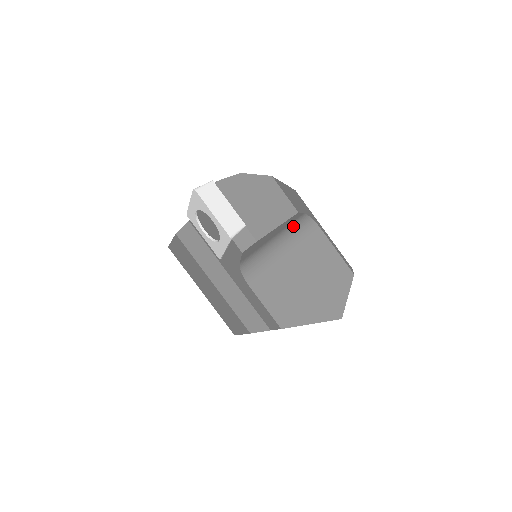
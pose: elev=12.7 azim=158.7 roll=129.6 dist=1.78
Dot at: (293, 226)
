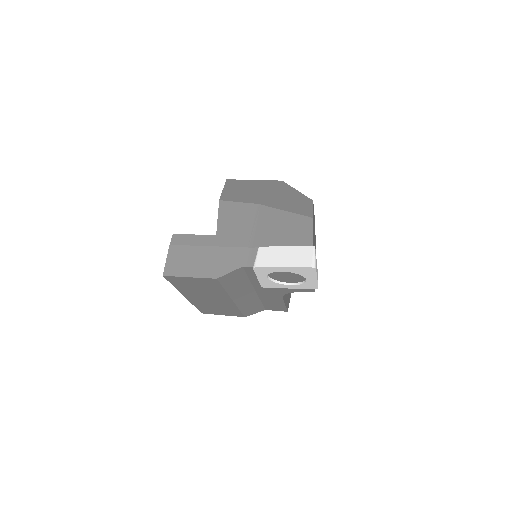
Dot at: occluded
